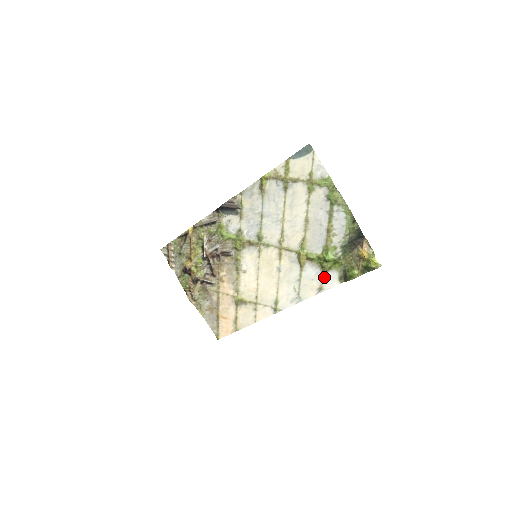
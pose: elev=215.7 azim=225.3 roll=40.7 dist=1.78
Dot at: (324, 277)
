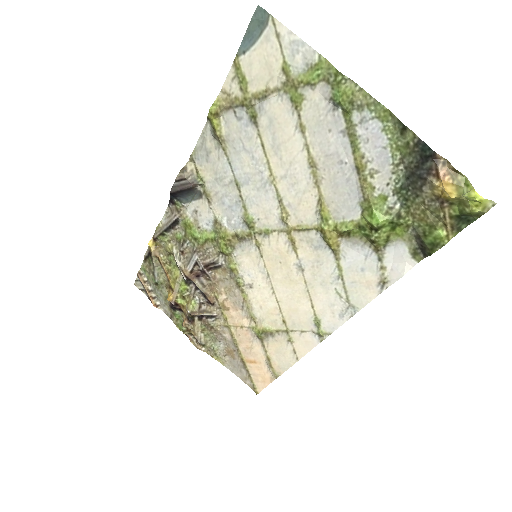
Dot at: (382, 259)
